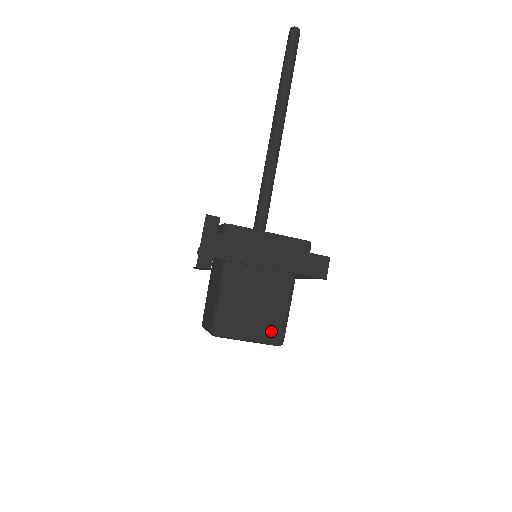
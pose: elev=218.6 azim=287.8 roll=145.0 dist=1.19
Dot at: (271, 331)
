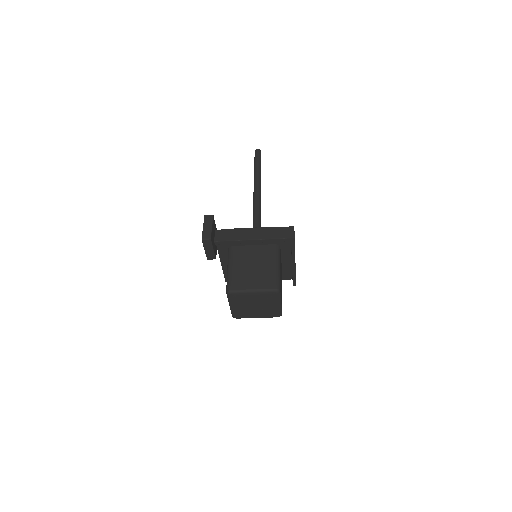
Dot at: (268, 282)
